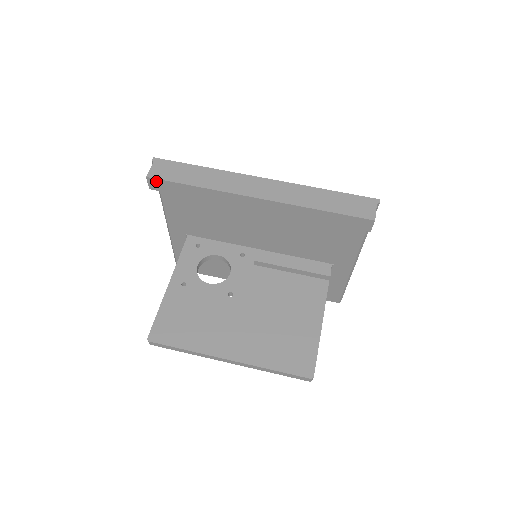
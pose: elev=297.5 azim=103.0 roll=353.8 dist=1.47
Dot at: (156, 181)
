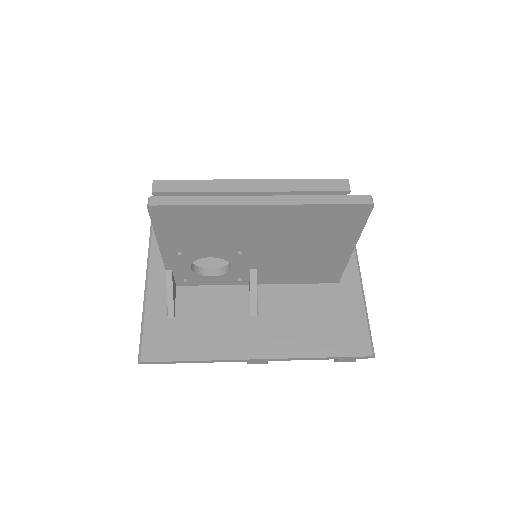
Dot at: (161, 182)
